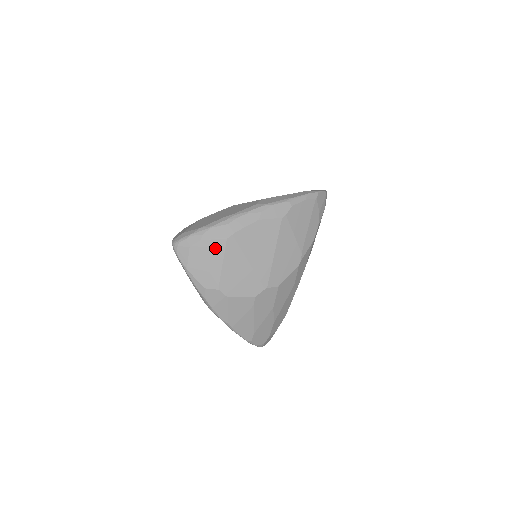
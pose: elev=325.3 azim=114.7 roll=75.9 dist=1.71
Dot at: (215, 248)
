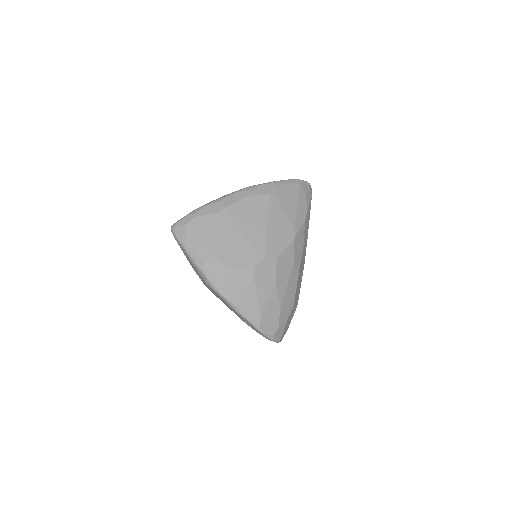
Dot at: (209, 222)
